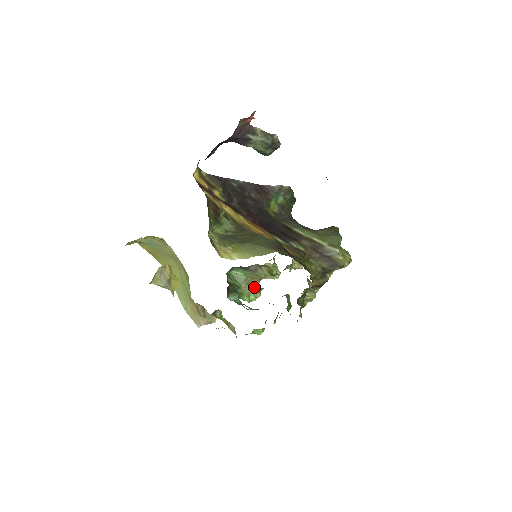
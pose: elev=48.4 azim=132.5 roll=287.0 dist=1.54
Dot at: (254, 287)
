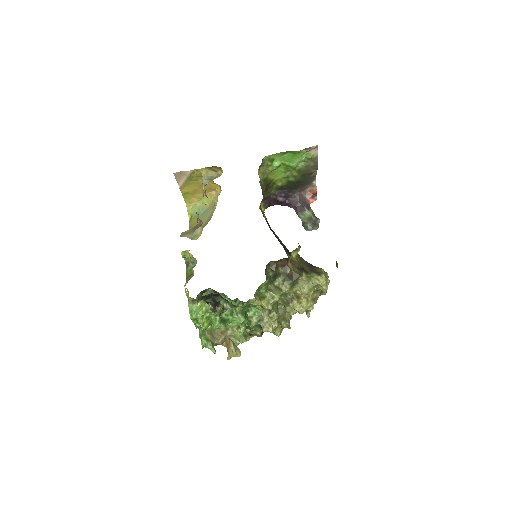
Dot at: (212, 339)
